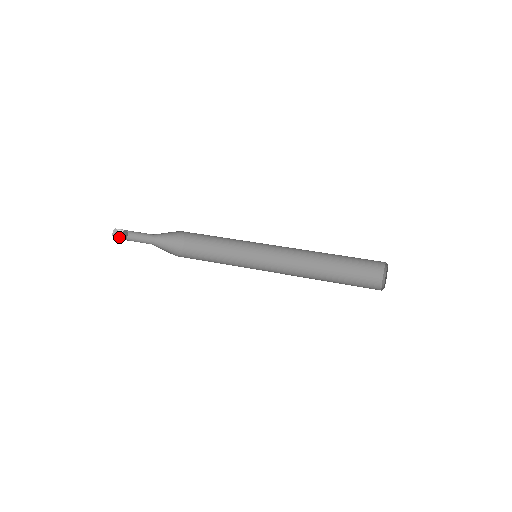
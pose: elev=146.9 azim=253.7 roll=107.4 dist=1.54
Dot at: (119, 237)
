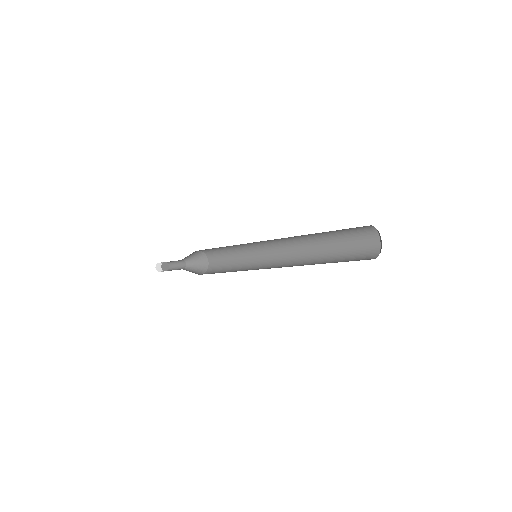
Dot at: (160, 271)
